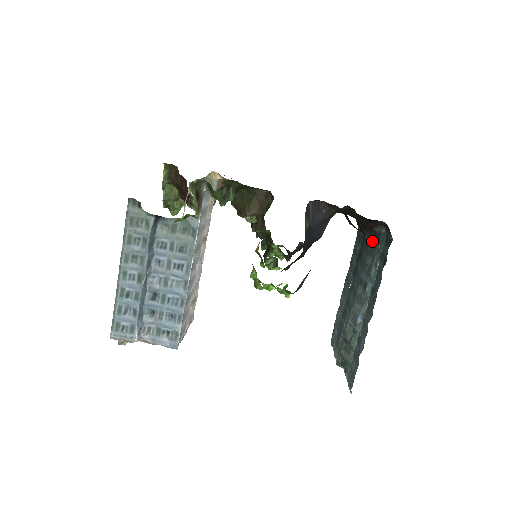
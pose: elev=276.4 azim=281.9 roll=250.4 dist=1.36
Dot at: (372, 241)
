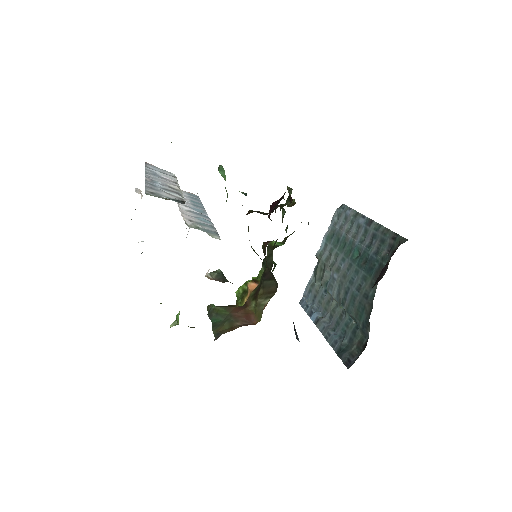
Dot at: (366, 310)
